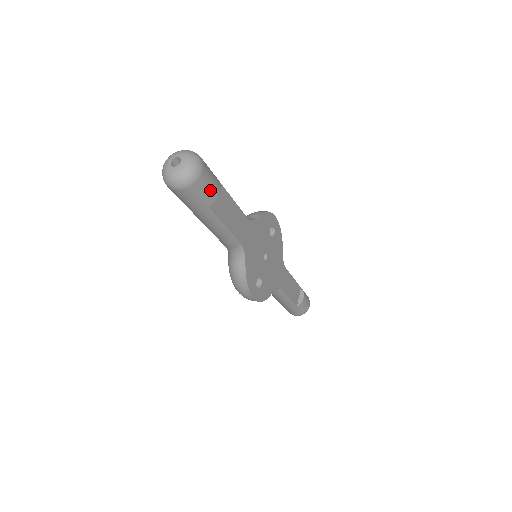
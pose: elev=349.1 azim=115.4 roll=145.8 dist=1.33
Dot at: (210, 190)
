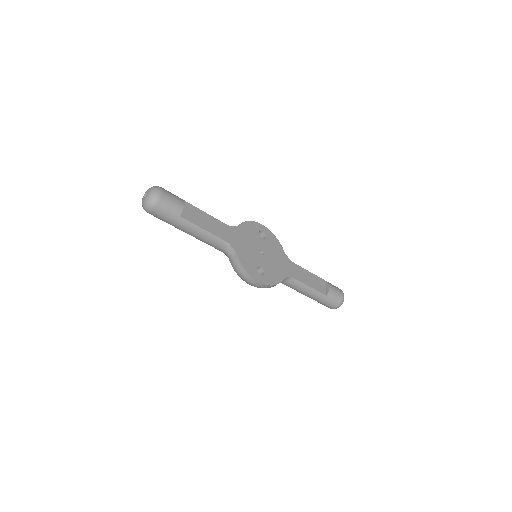
Dot at: (174, 204)
